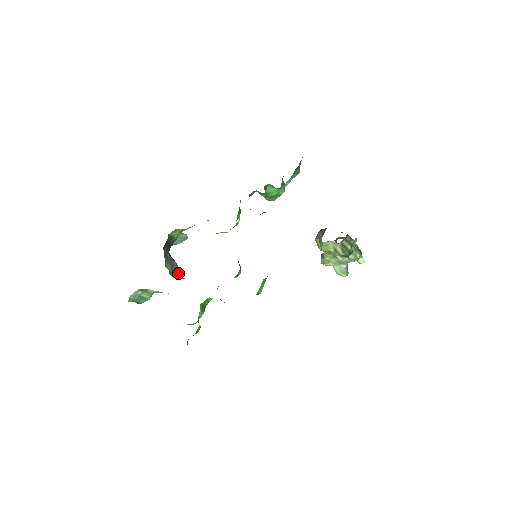
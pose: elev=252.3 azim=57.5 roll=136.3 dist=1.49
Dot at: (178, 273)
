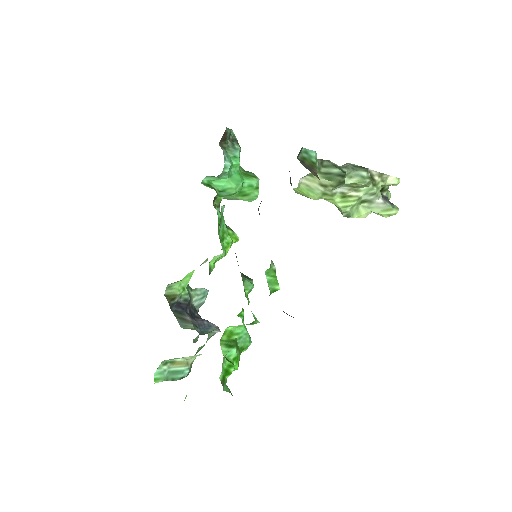
Dot at: (213, 329)
